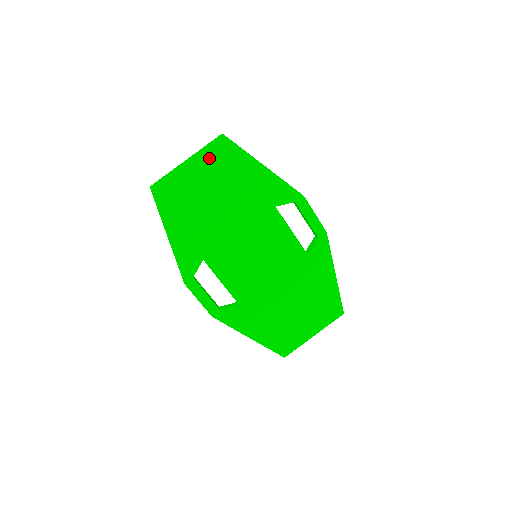
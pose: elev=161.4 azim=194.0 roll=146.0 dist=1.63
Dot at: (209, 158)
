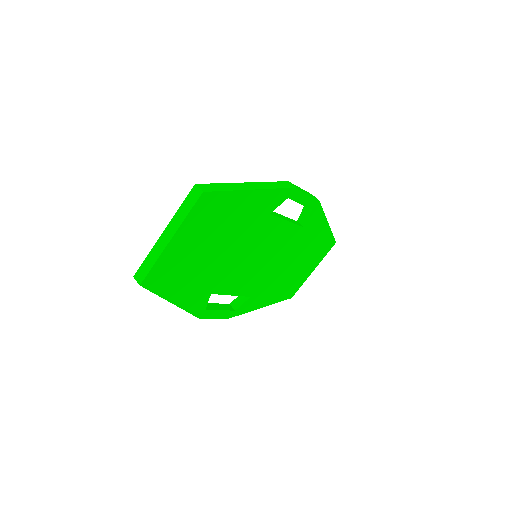
Dot at: (193, 222)
